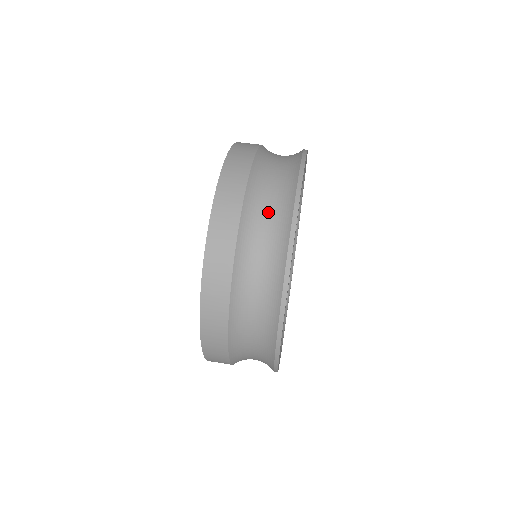
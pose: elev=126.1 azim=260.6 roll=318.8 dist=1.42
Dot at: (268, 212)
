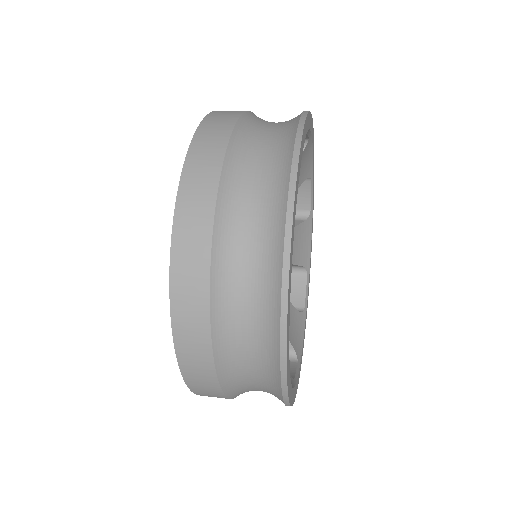
Dot at: (253, 208)
